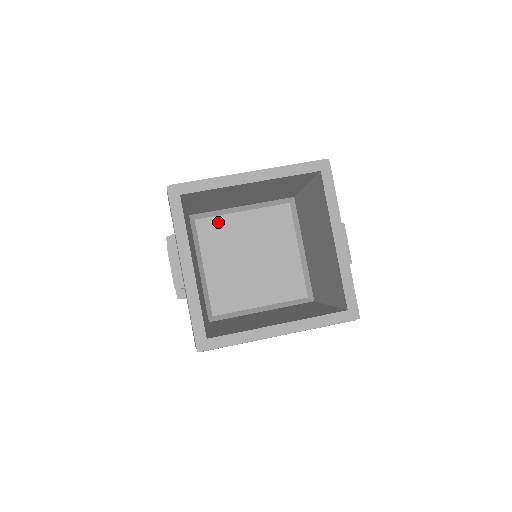
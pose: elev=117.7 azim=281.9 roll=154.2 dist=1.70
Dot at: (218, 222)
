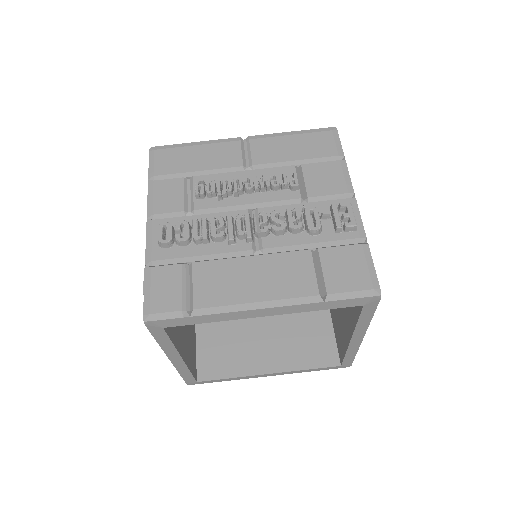
Dot at: occluded
